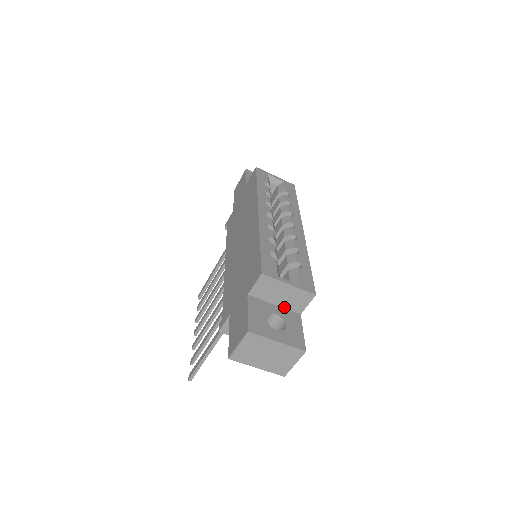
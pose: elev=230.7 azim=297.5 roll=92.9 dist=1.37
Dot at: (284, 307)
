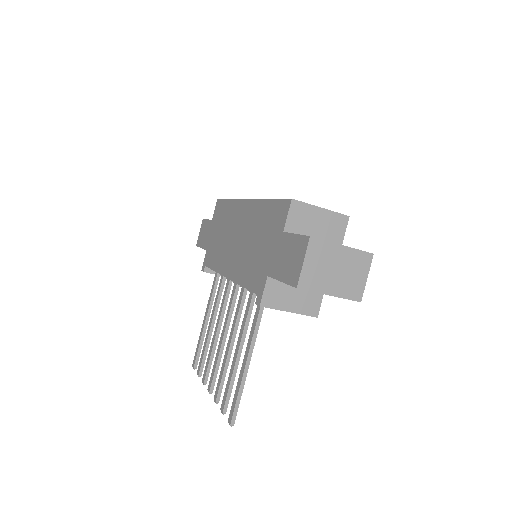
Dot at: occluded
